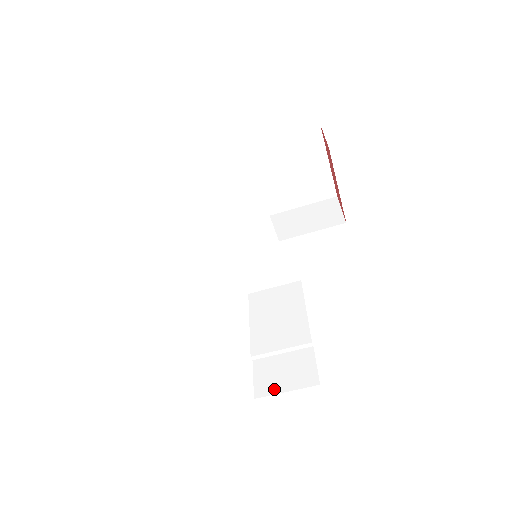
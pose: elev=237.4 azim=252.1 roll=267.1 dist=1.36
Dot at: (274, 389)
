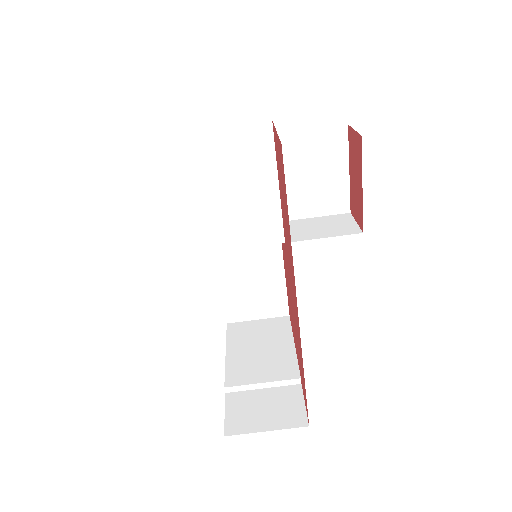
Dot at: (250, 427)
